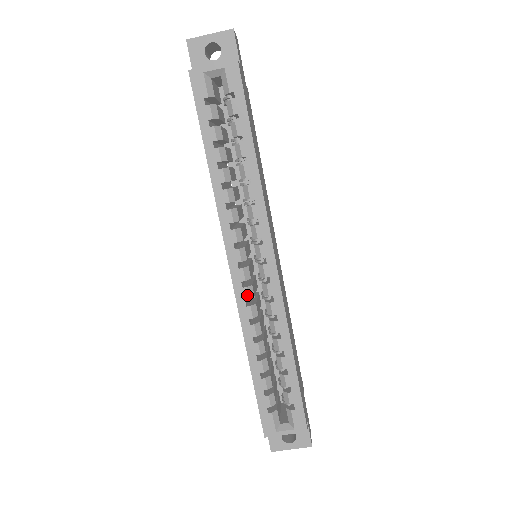
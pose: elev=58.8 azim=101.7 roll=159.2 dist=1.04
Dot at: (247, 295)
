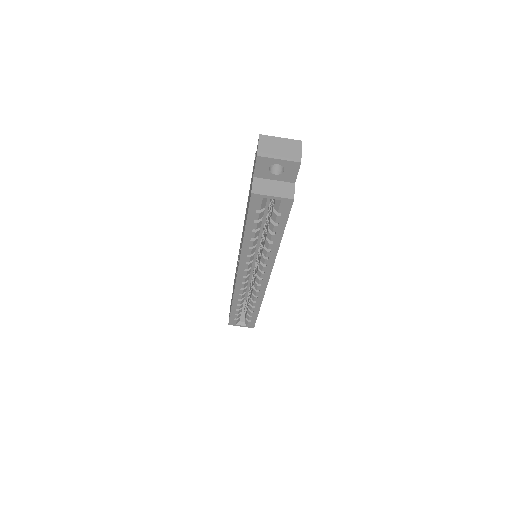
Dot at: (243, 286)
